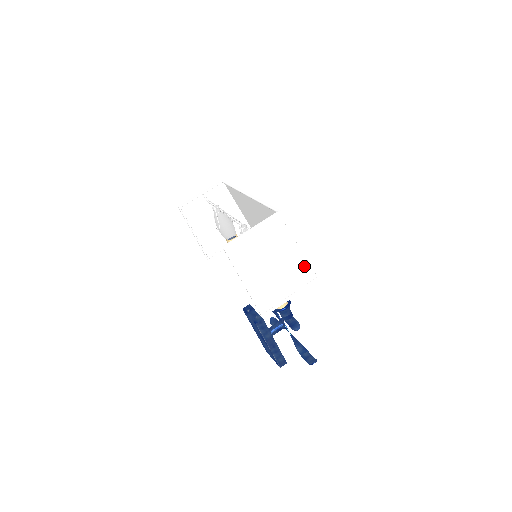
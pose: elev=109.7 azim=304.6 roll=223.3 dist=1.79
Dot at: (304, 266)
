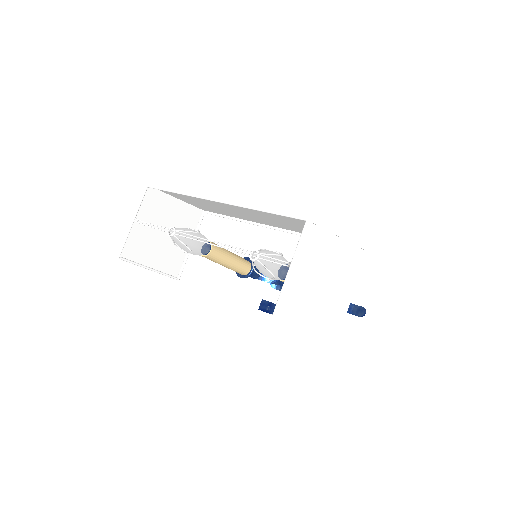
Dot at: (351, 252)
